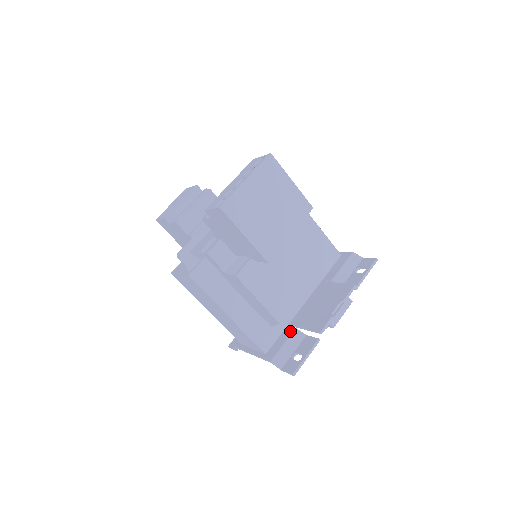
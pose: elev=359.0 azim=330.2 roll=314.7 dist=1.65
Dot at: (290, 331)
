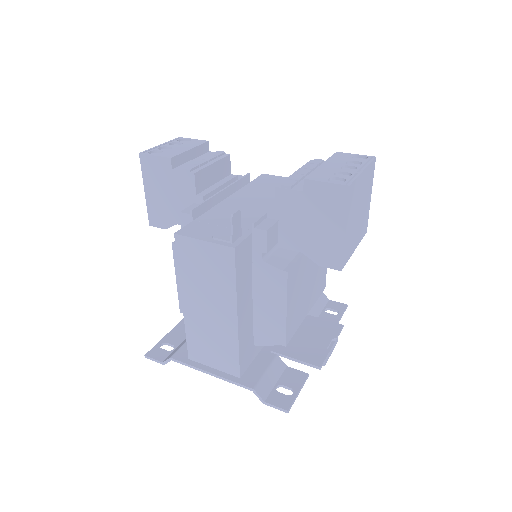
Dot at: (270, 357)
